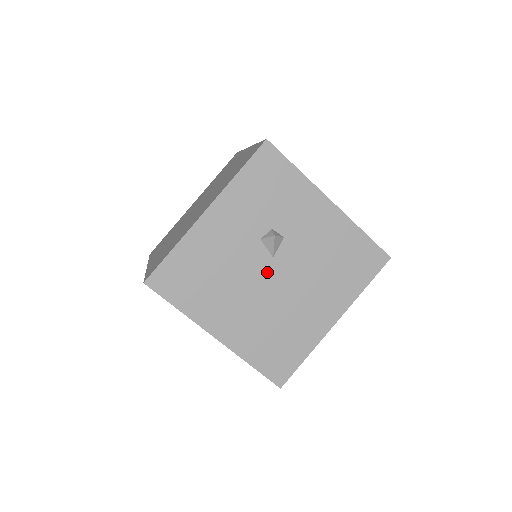
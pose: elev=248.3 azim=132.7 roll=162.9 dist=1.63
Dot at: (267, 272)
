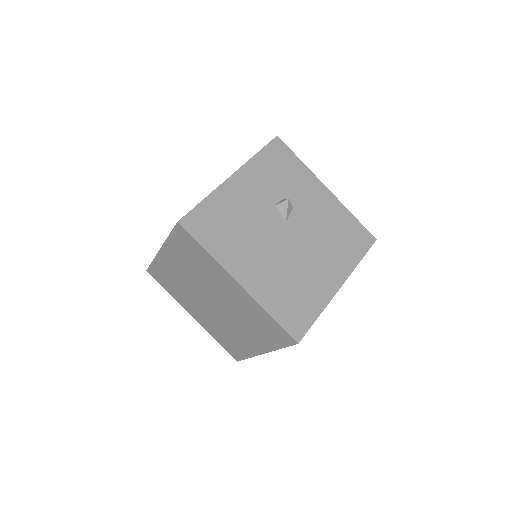
Dot at: (281, 232)
